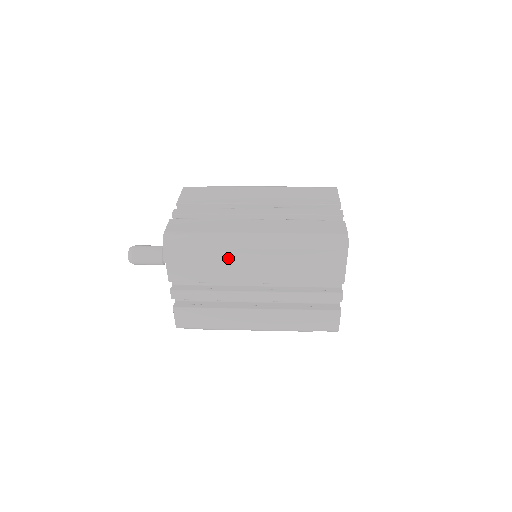
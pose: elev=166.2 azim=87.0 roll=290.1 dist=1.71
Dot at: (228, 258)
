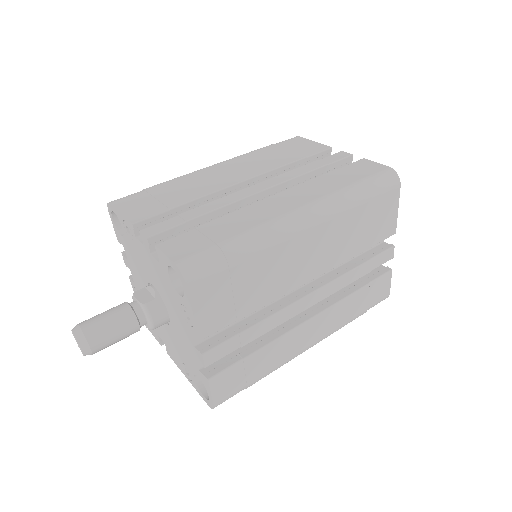
Dot at: (278, 260)
